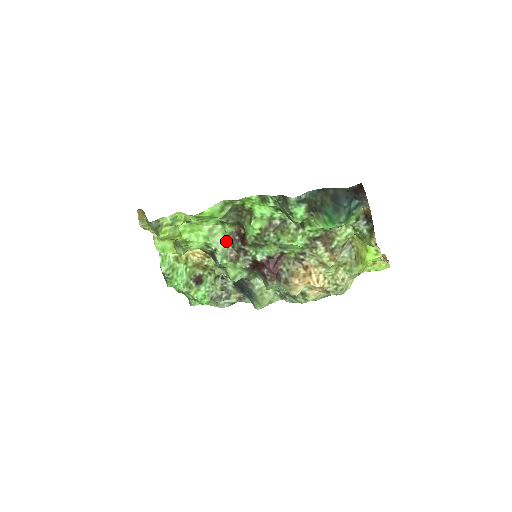
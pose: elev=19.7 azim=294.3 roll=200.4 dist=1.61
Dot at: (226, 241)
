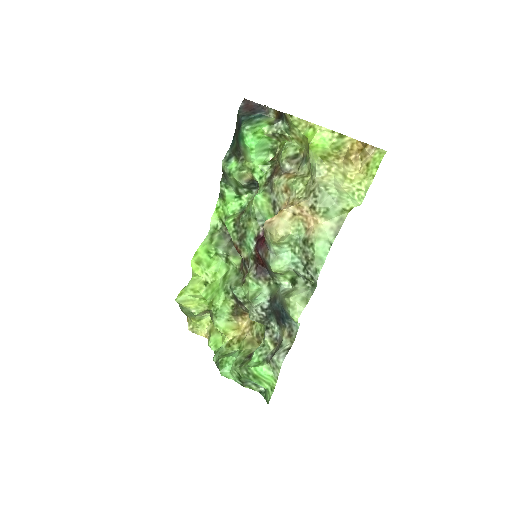
Dot at: (238, 274)
